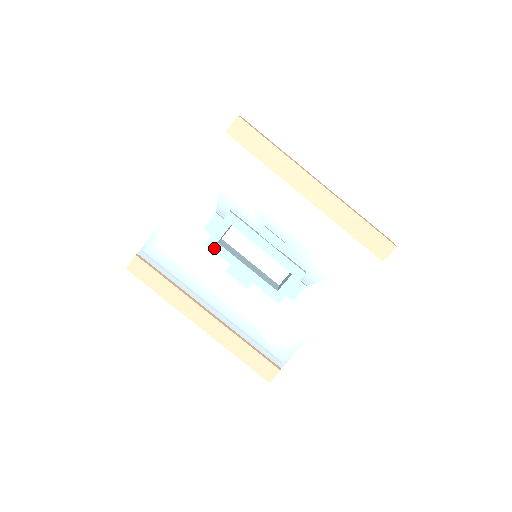
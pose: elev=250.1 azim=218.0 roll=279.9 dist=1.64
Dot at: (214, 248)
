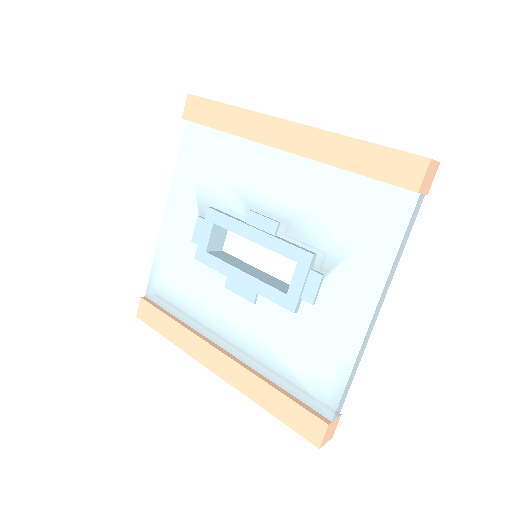
Dot at: (204, 260)
